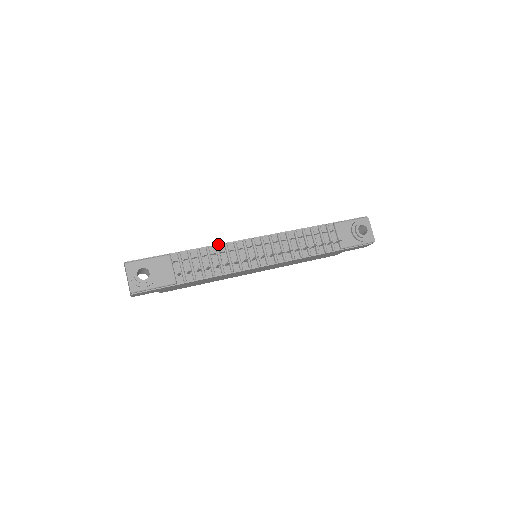
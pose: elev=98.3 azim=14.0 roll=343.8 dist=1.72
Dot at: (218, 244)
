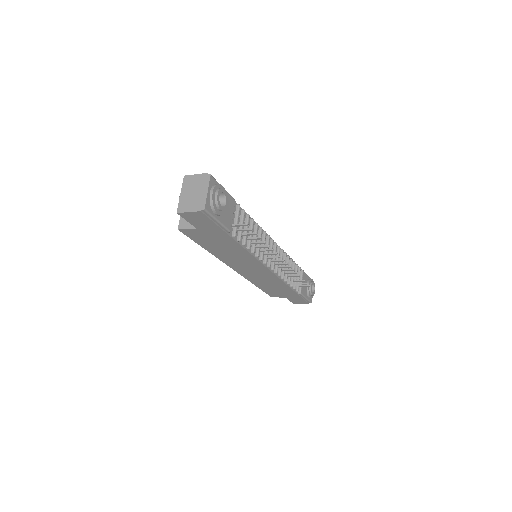
Dot at: (256, 223)
